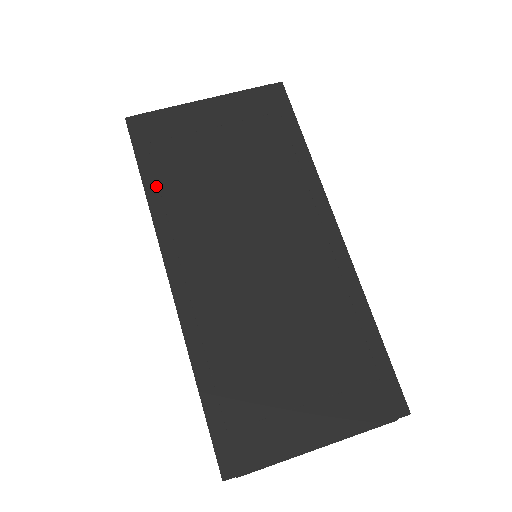
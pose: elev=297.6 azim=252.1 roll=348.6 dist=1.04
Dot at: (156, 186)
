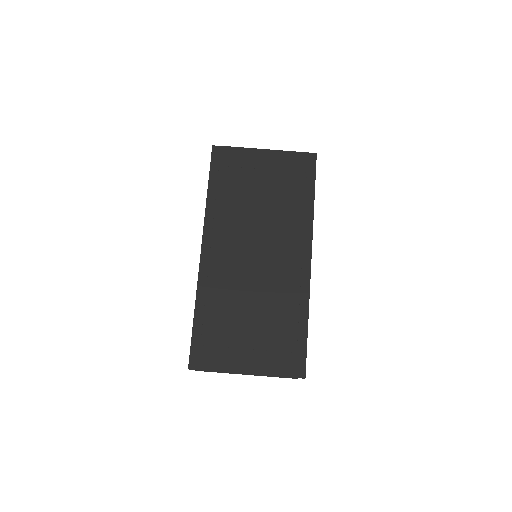
Dot at: (215, 194)
